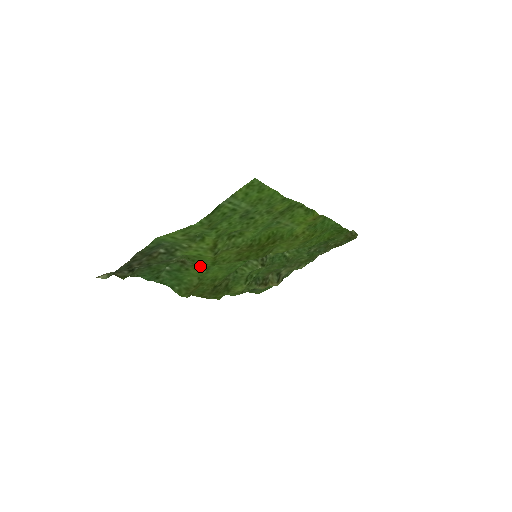
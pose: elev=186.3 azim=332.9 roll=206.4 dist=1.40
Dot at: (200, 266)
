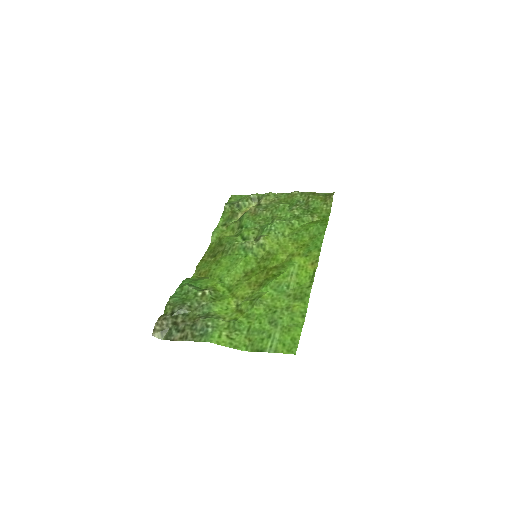
Dot at: (218, 289)
